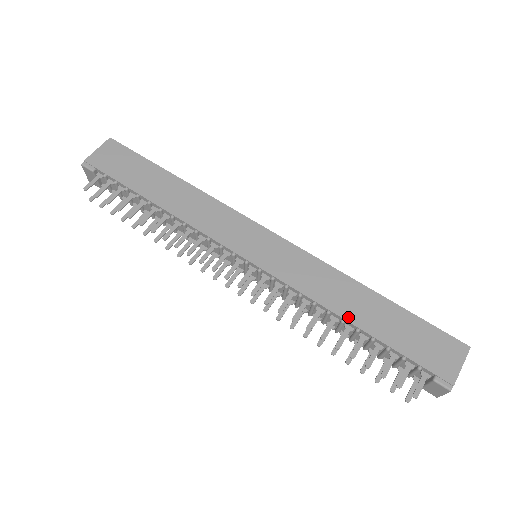
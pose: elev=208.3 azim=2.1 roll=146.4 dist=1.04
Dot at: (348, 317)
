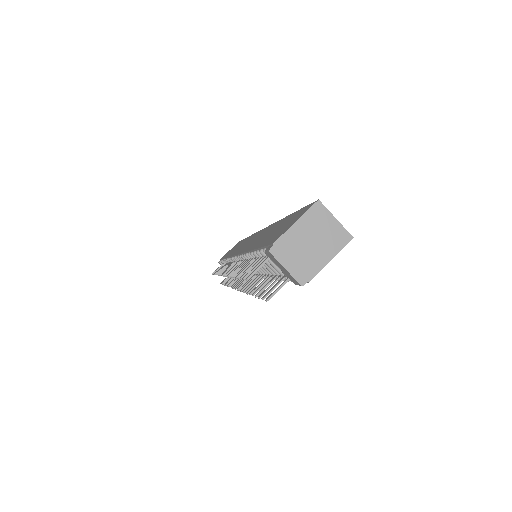
Dot at: (252, 248)
